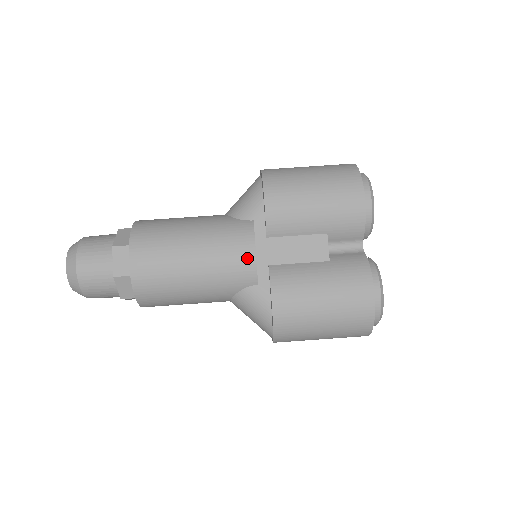
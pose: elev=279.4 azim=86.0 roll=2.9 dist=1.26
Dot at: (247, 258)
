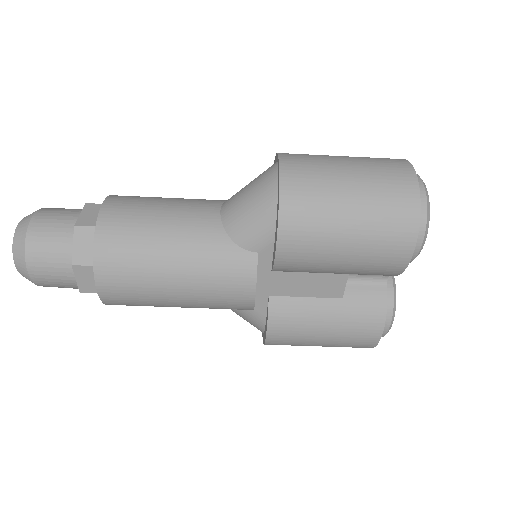
Dot at: (244, 300)
